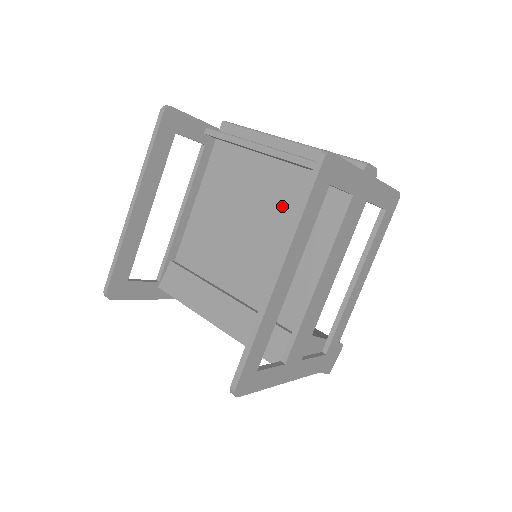
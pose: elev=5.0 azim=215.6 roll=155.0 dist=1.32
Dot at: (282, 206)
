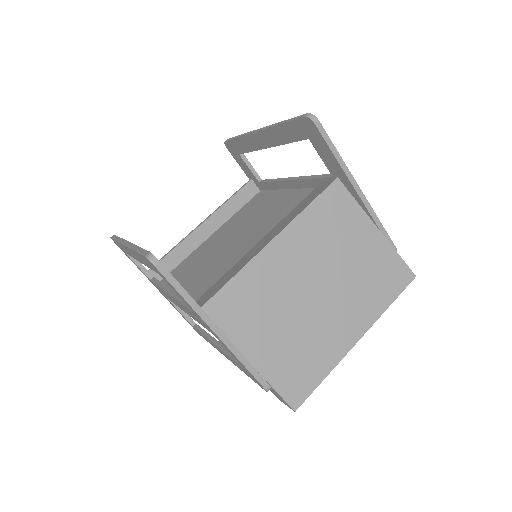
Dot at: (238, 224)
